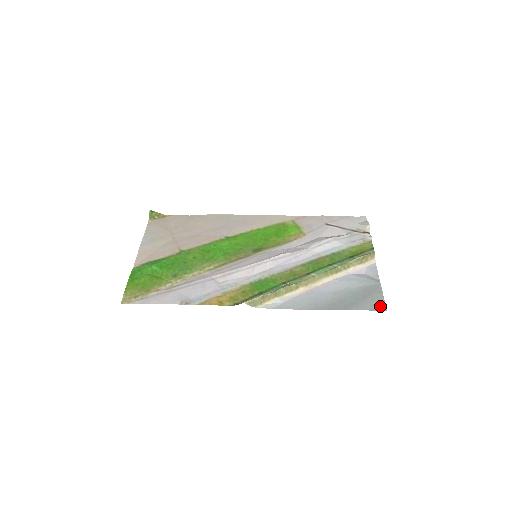
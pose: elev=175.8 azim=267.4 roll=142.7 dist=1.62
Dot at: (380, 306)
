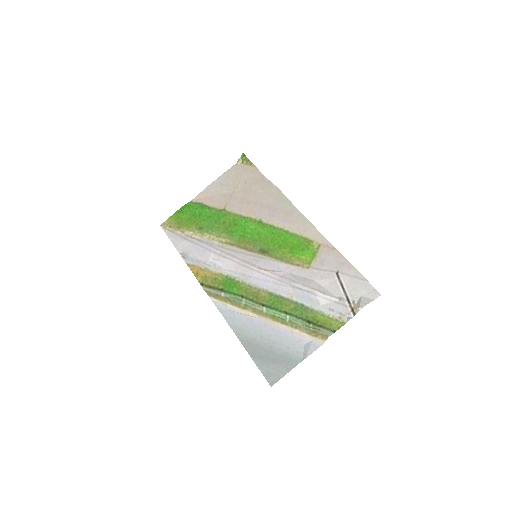
Dot at: (272, 379)
